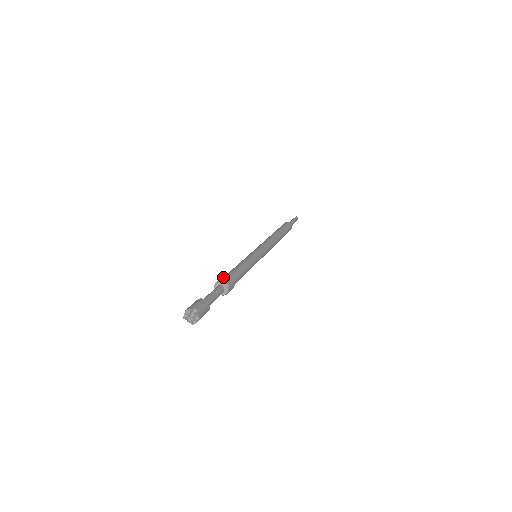
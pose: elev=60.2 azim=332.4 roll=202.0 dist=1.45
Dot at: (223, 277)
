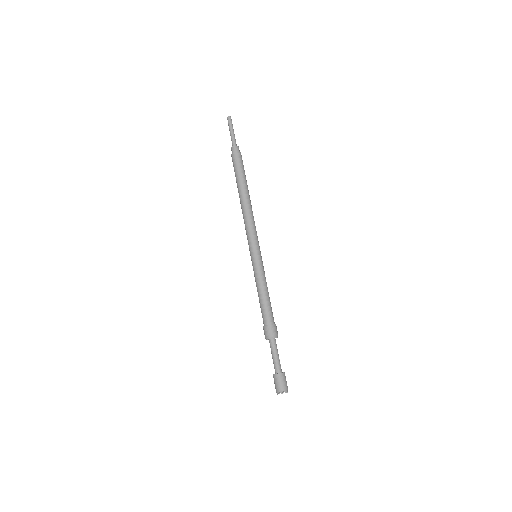
Dot at: (275, 329)
